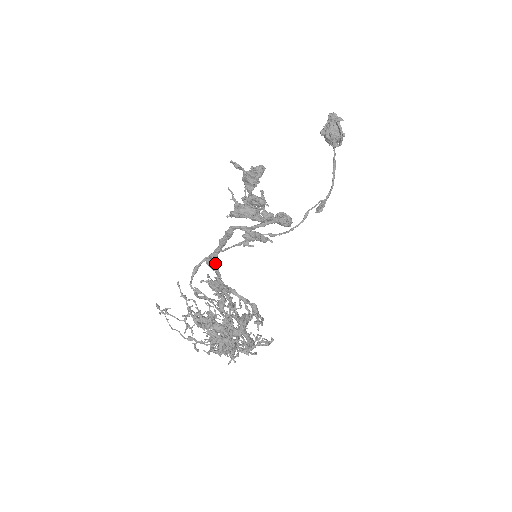
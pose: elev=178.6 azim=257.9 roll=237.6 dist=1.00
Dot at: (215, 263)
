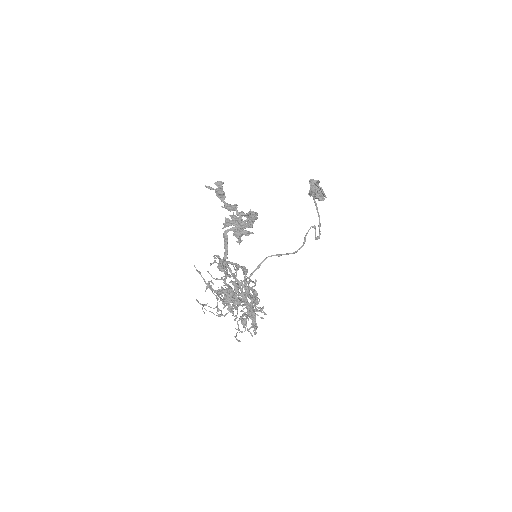
Dot at: occluded
